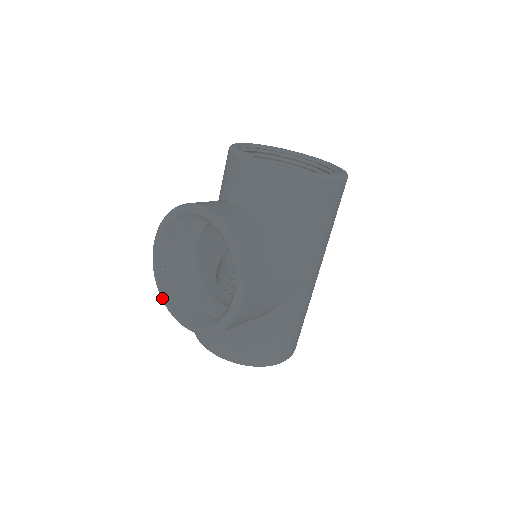
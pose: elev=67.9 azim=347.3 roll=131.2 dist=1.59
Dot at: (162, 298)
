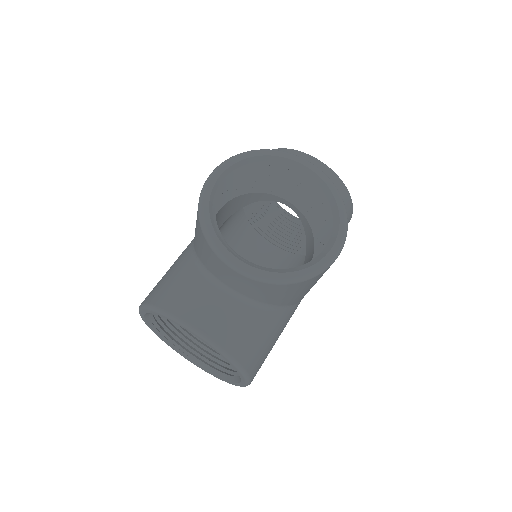
Dot at: (208, 229)
